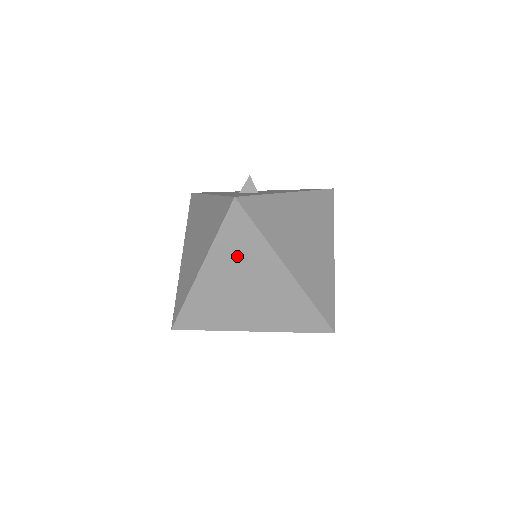
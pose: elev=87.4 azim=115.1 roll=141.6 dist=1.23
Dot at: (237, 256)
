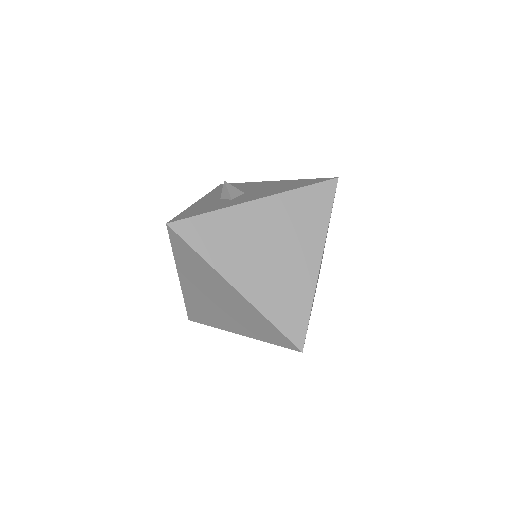
Dot at: (195, 272)
